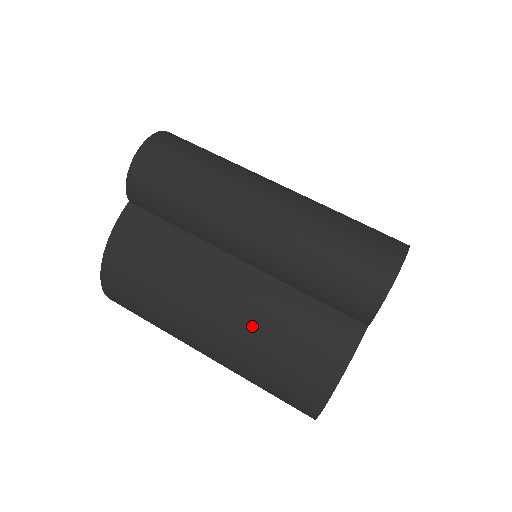
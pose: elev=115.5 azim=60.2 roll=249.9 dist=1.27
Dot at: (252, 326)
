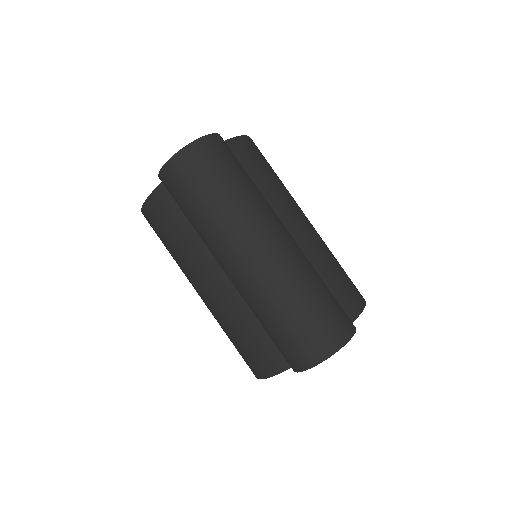
Dot at: (223, 316)
